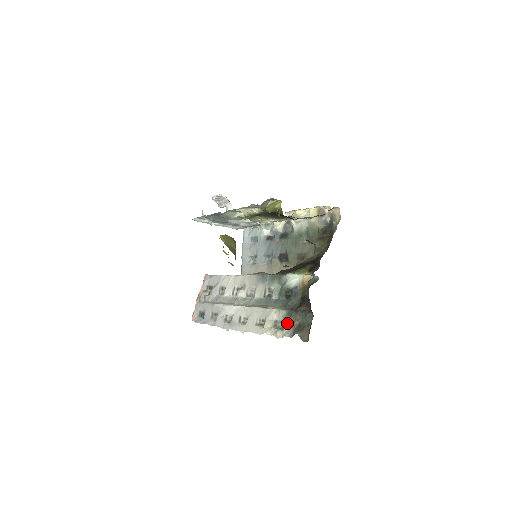
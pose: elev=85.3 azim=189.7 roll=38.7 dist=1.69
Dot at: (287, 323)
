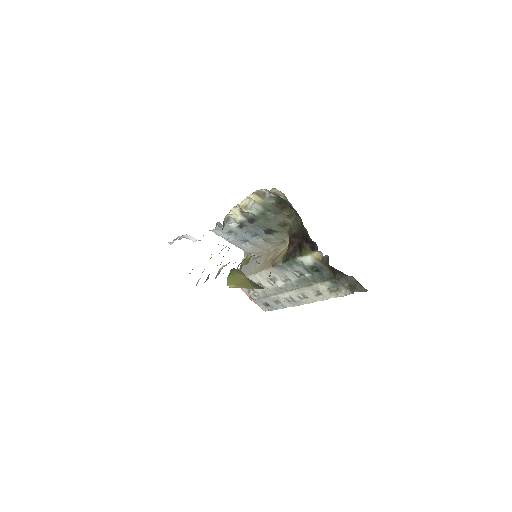
Dot at: (339, 287)
